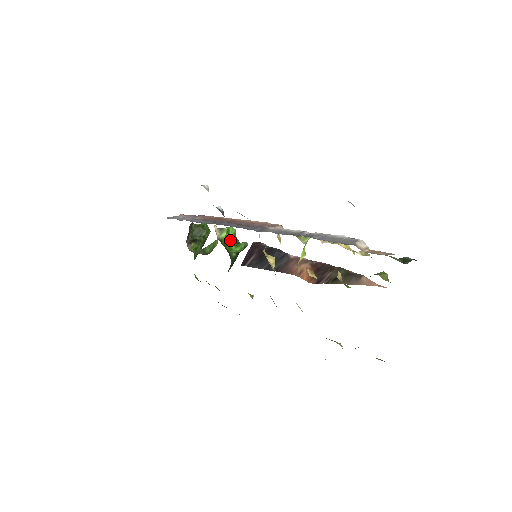
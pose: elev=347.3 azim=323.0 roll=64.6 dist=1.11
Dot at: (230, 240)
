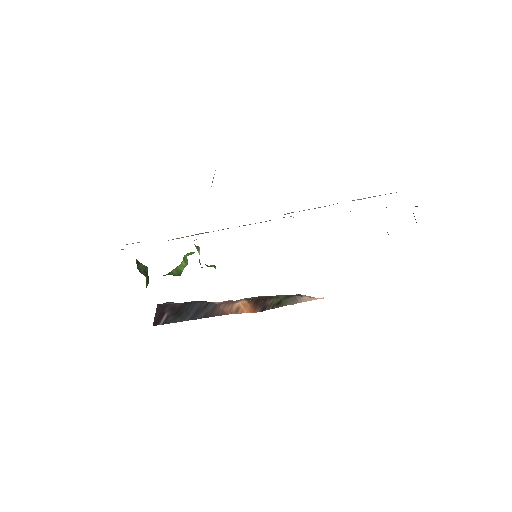
Dot at: (199, 262)
